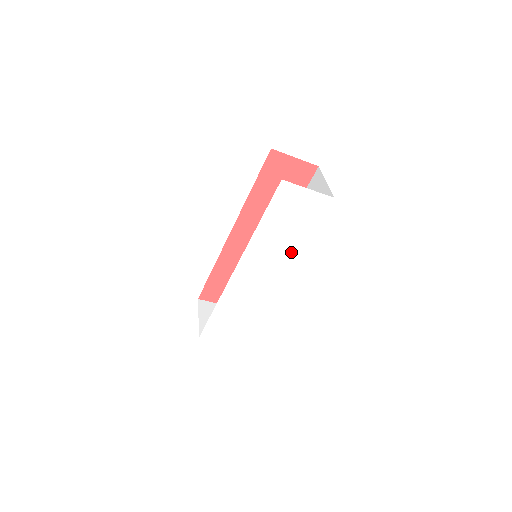
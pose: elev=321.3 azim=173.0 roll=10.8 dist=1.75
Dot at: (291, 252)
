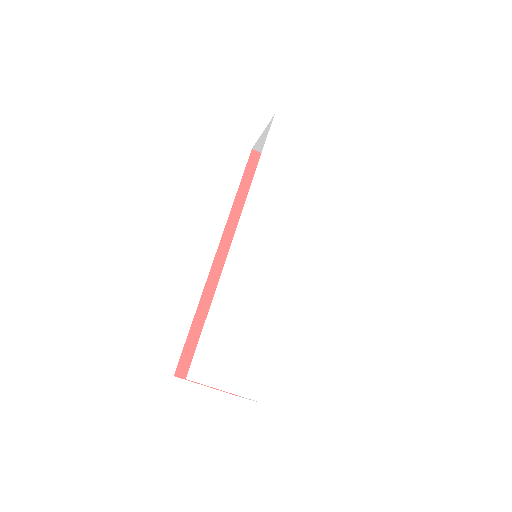
Dot at: (302, 212)
